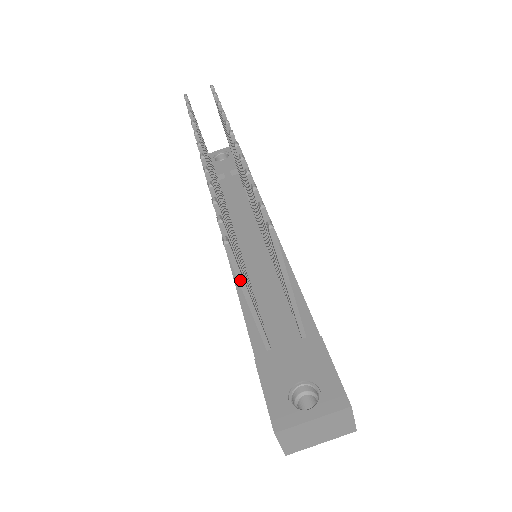
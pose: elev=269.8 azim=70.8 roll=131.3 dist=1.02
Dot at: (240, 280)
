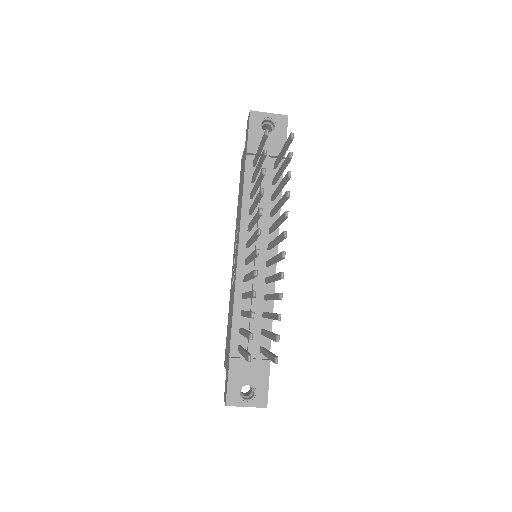
Dot at: occluded
